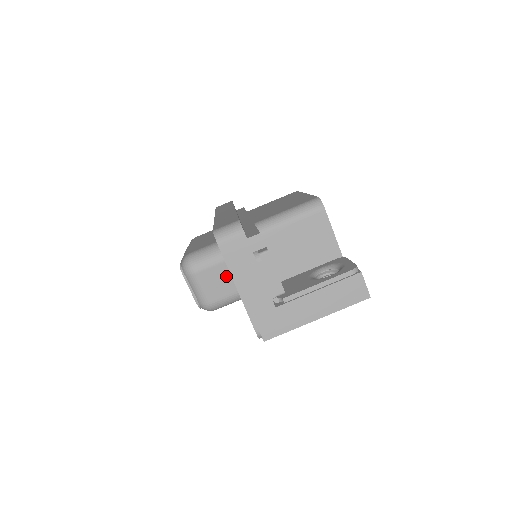
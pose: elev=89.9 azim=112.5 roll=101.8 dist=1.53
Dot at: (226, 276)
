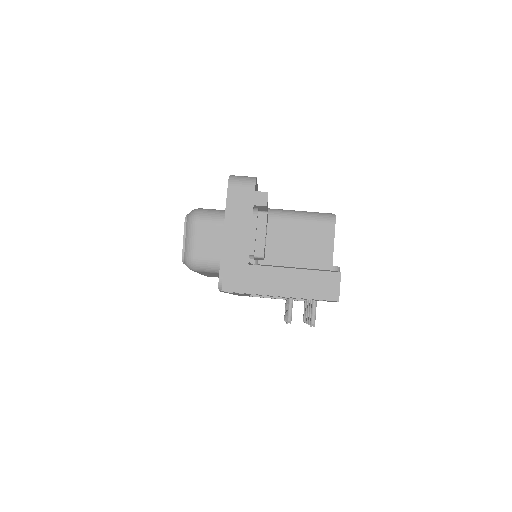
Dot at: (221, 240)
